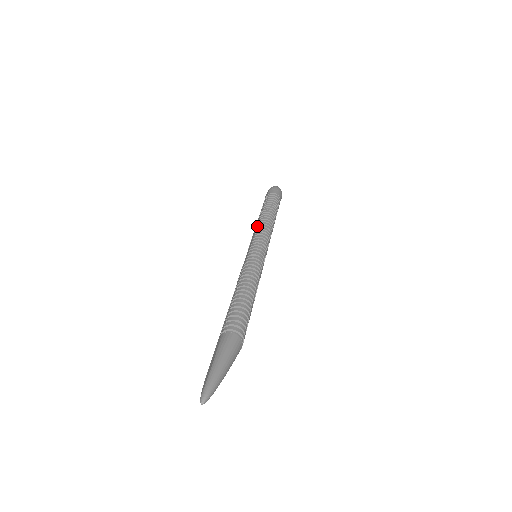
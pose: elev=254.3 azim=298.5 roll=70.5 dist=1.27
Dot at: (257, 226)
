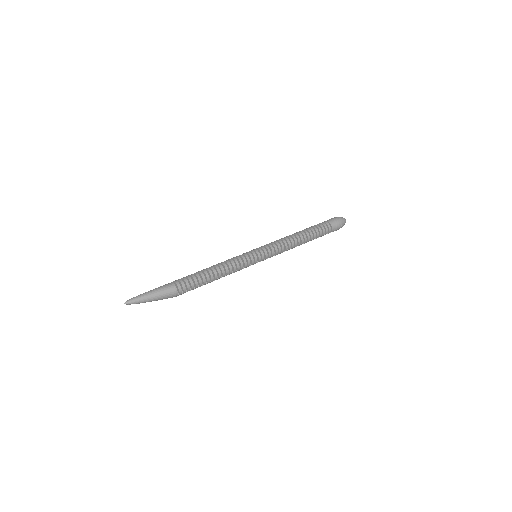
Dot at: (281, 238)
